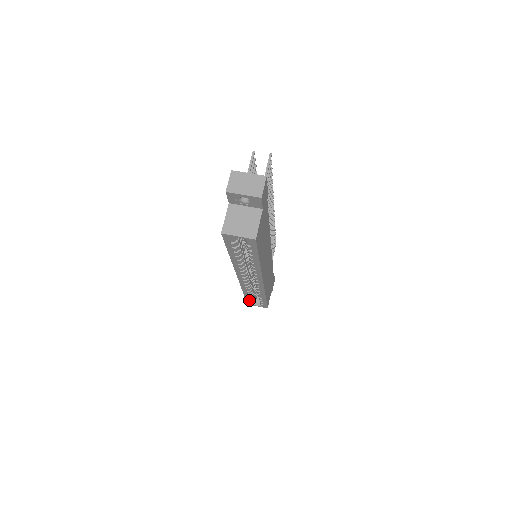
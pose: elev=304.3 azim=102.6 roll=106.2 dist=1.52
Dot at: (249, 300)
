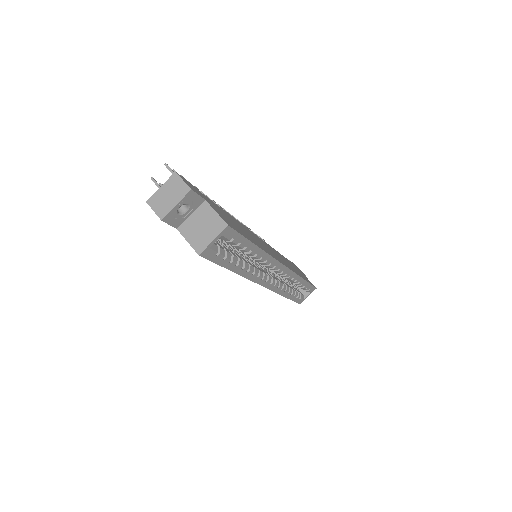
Dot at: (296, 299)
